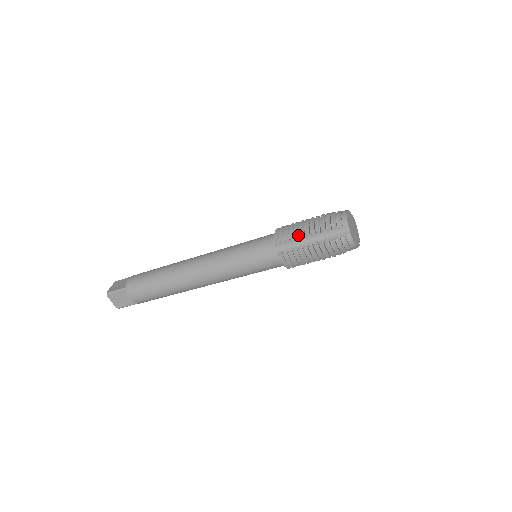
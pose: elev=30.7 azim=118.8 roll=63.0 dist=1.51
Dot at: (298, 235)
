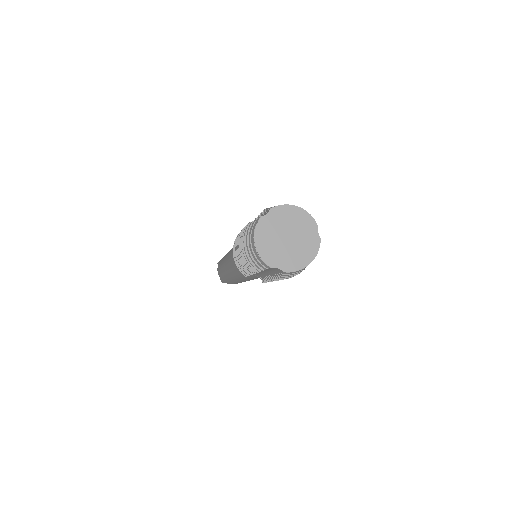
Dot at: occluded
